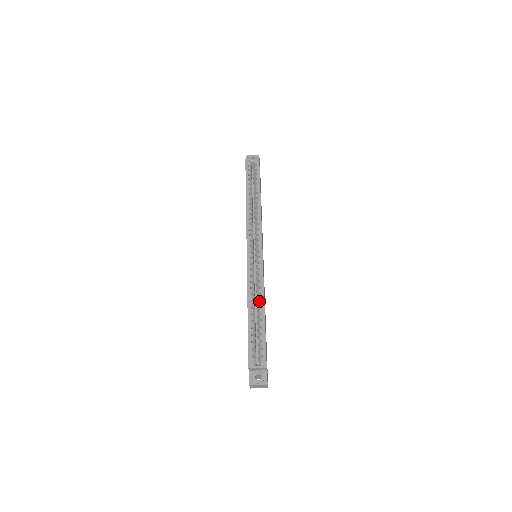
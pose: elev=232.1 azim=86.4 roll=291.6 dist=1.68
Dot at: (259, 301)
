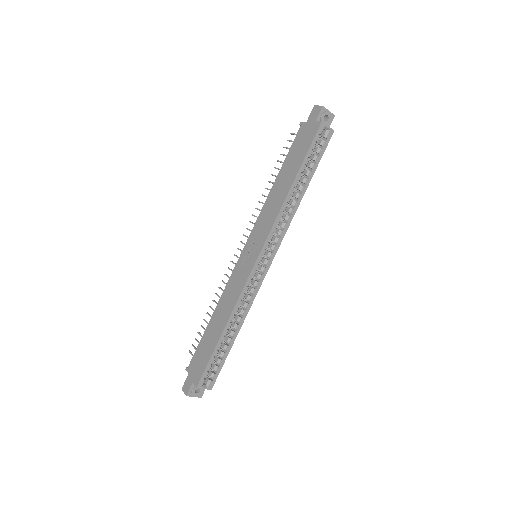
Dot at: (237, 321)
